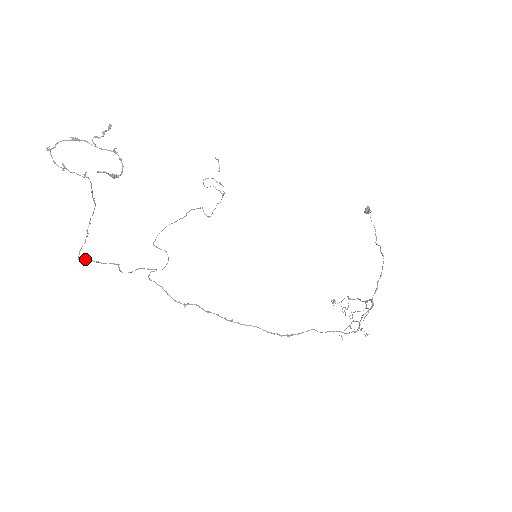
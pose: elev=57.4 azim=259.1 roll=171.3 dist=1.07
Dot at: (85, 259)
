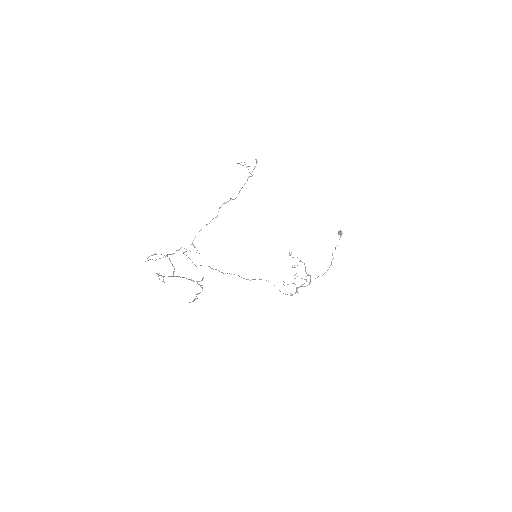
Dot at: occluded
